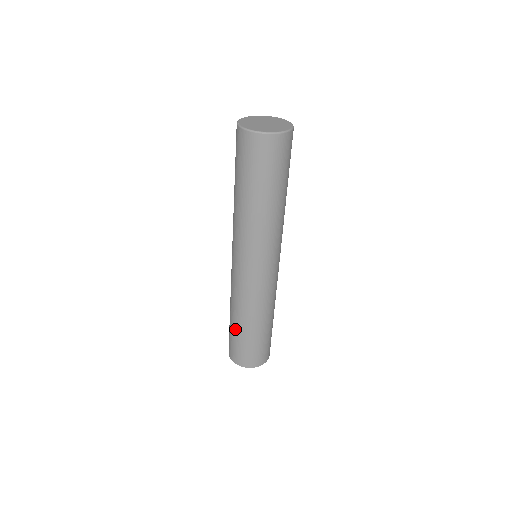
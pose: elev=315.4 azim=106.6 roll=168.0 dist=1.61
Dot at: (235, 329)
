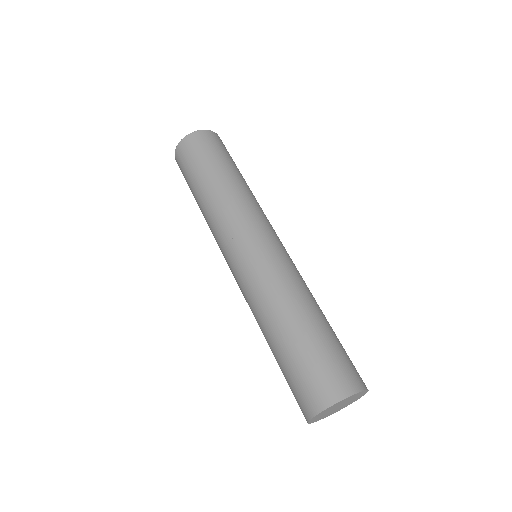
Dot at: (301, 335)
